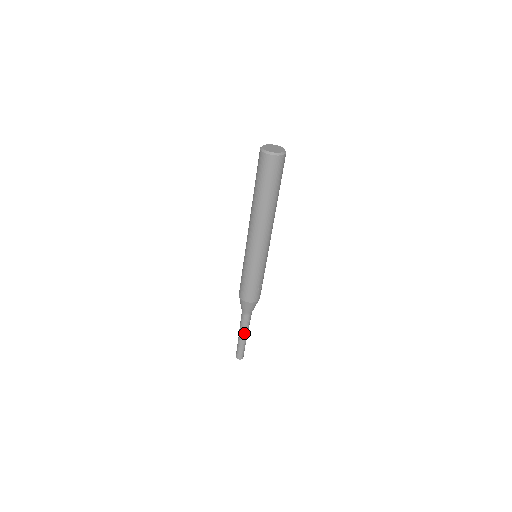
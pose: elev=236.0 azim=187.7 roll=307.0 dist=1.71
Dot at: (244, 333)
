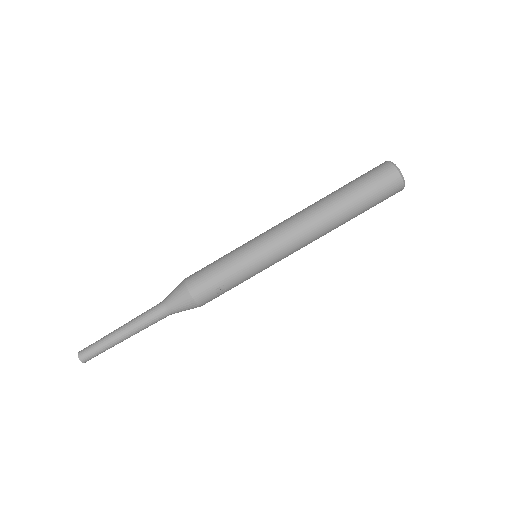
Dot at: (130, 328)
